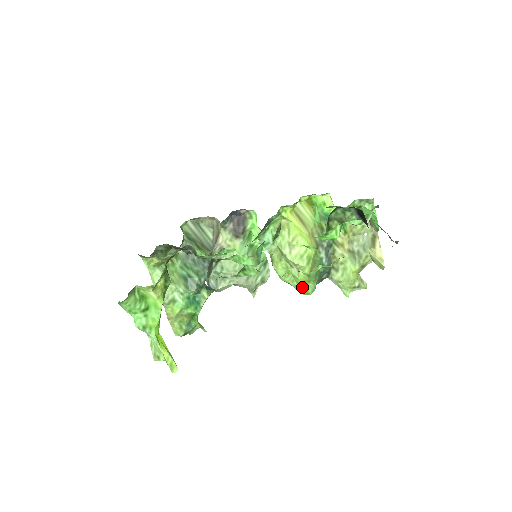
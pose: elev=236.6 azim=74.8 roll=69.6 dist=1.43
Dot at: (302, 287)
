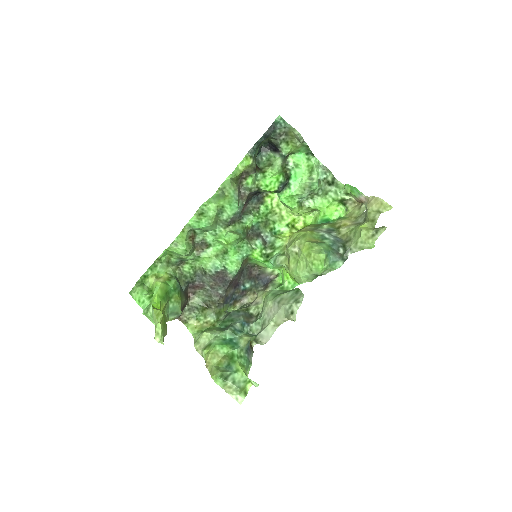
Dot at: (310, 257)
